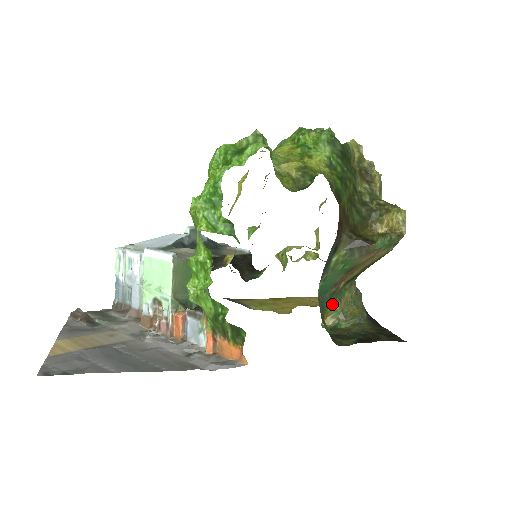
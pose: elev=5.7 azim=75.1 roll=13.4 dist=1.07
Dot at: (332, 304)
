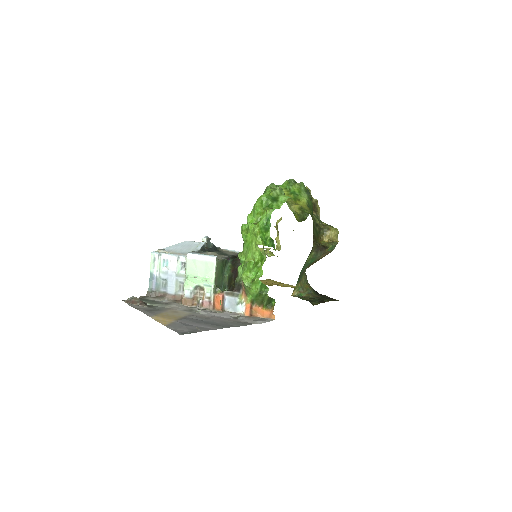
Dot at: (298, 283)
